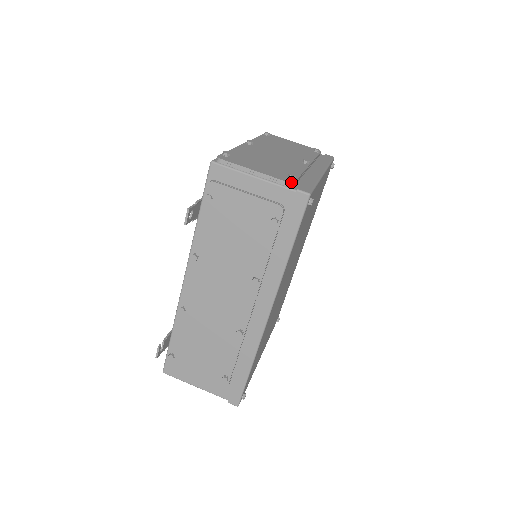
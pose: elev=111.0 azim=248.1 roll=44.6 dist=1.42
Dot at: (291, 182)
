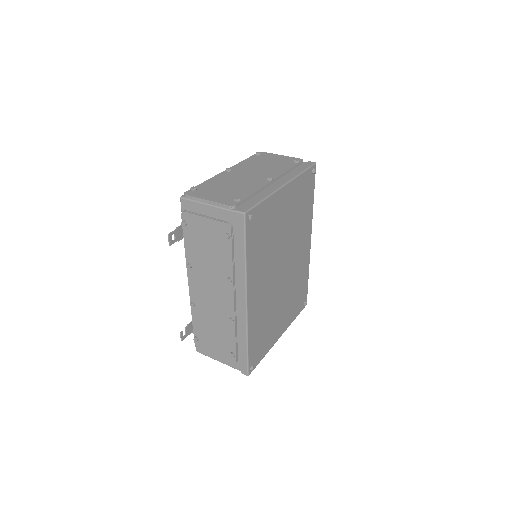
Dot at: (233, 205)
